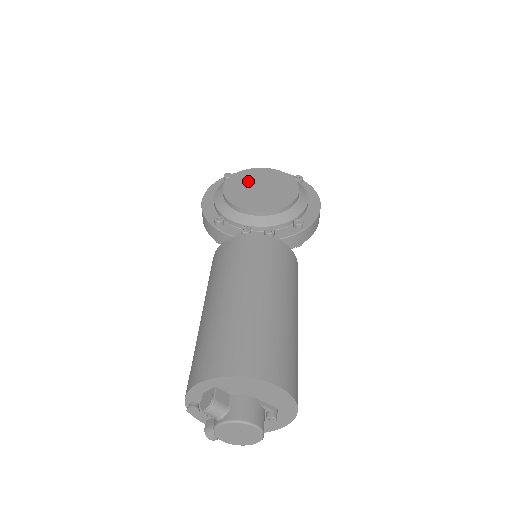
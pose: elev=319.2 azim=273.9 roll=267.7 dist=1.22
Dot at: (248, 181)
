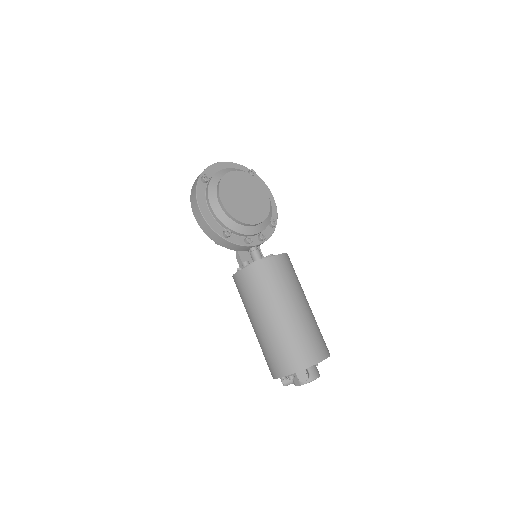
Dot at: (233, 190)
